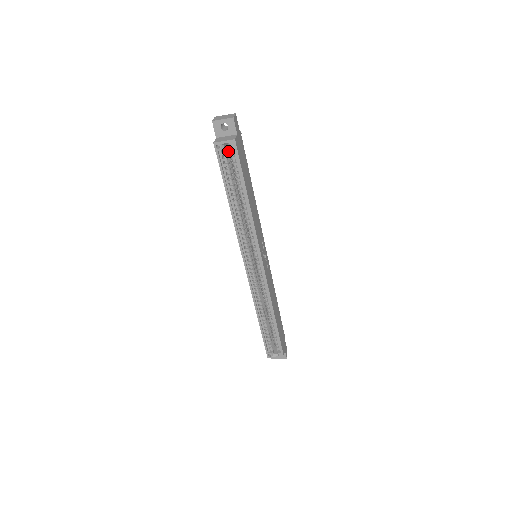
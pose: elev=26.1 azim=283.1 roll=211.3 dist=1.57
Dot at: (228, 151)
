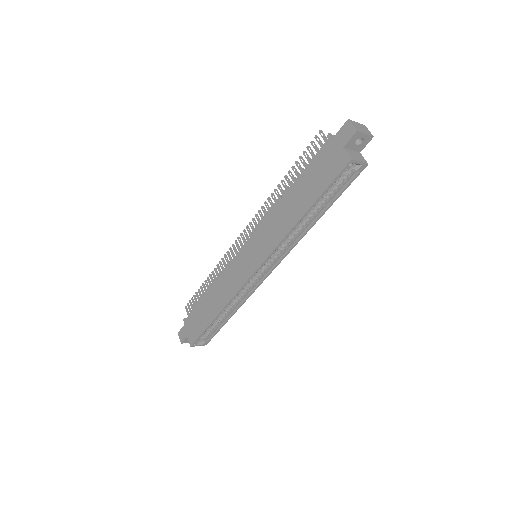
Dot at: occluded
